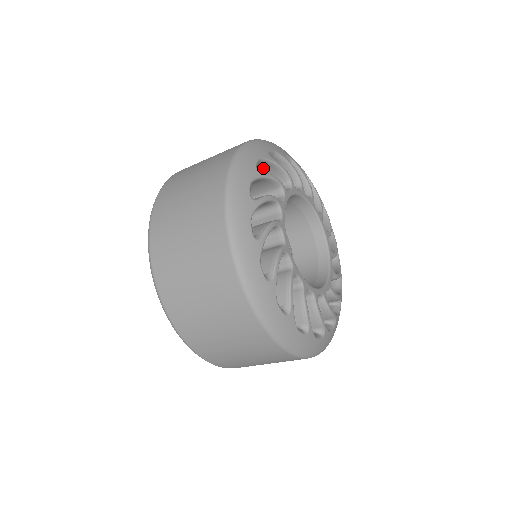
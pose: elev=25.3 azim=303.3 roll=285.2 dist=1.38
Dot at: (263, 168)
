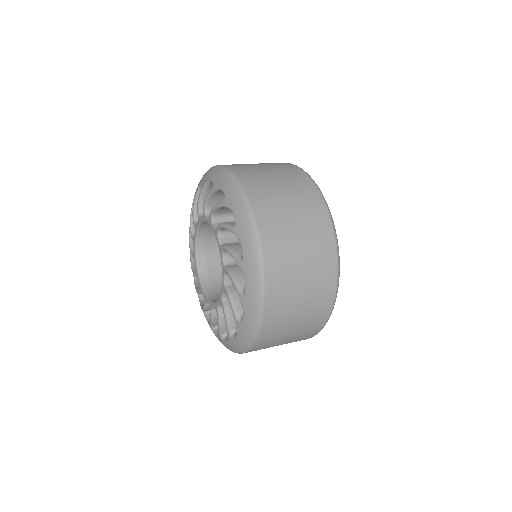
Dot at: occluded
